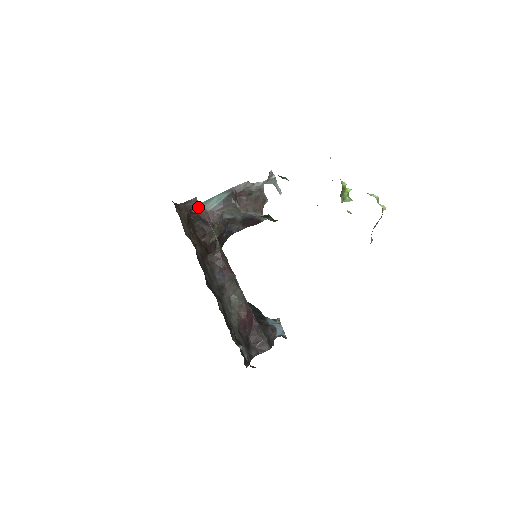
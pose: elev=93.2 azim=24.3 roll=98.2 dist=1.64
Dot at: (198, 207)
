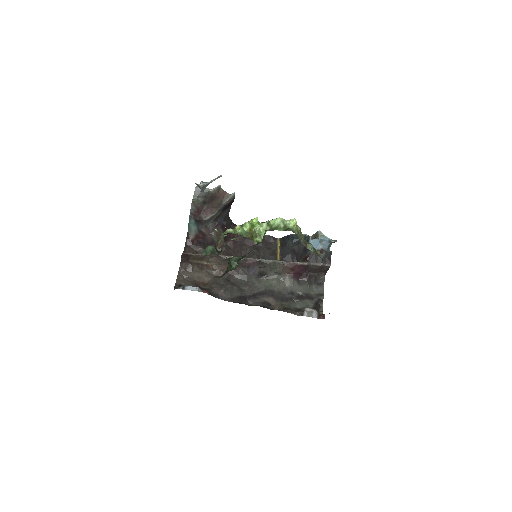
Dot at: occluded
